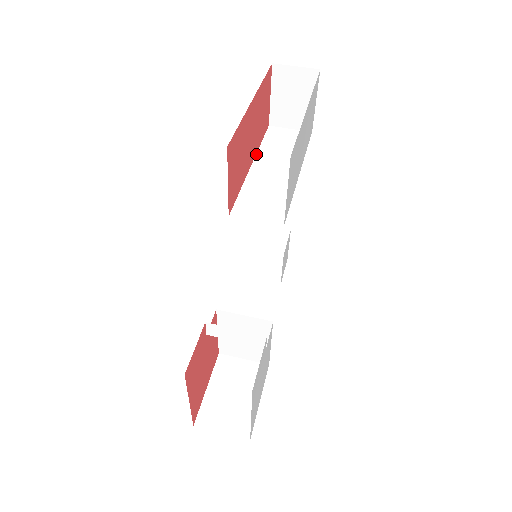
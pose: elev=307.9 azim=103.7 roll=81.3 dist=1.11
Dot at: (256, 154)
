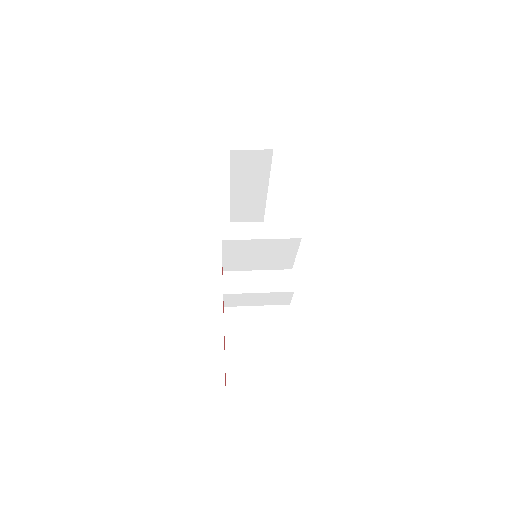
Dot at: occluded
